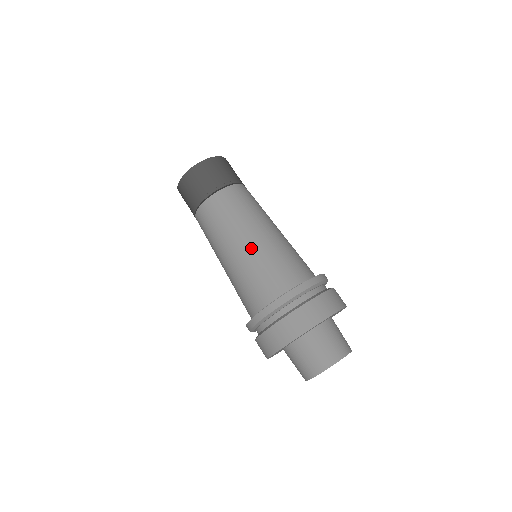
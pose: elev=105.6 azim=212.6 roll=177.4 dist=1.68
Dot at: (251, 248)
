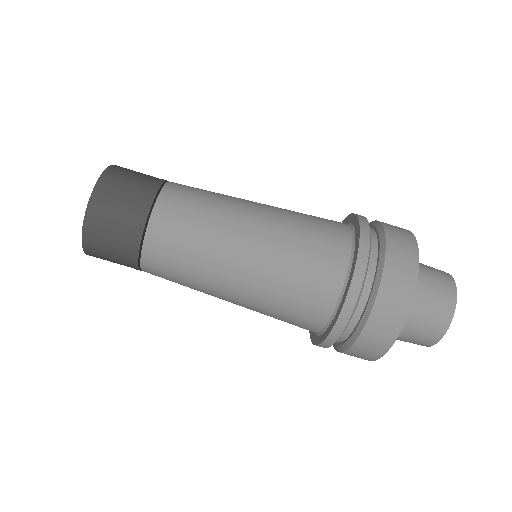
Dot at: (246, 292)
